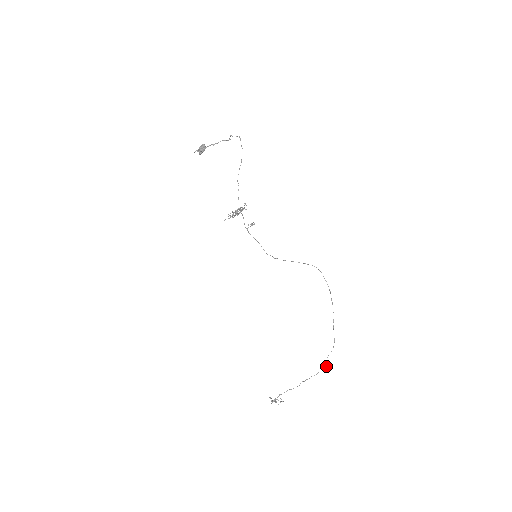
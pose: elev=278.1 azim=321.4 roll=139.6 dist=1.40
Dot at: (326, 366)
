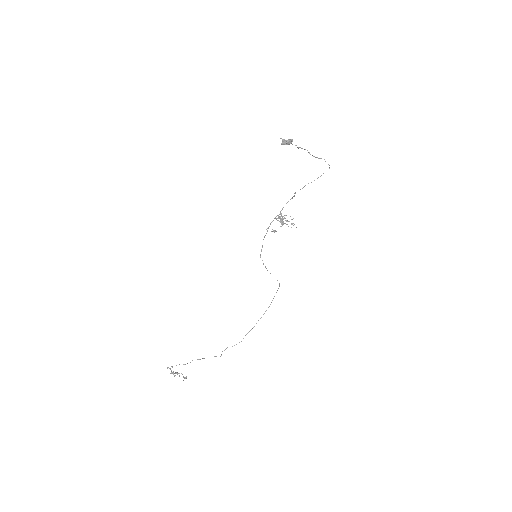
Dot at: occluded
